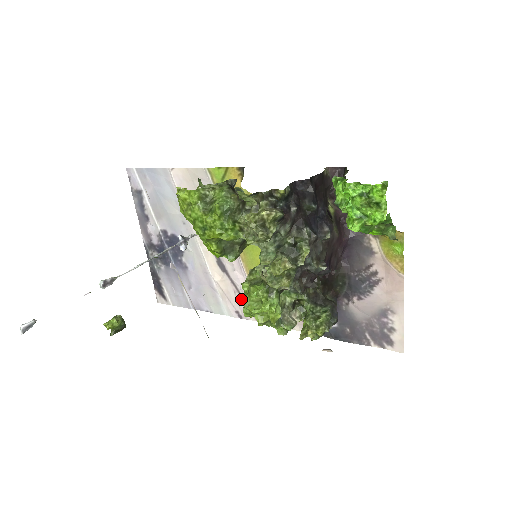
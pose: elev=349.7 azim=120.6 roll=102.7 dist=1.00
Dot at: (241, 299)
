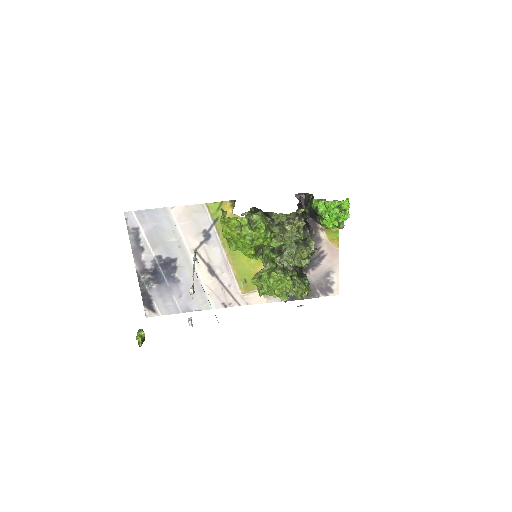
Dot at: (227, 293)
